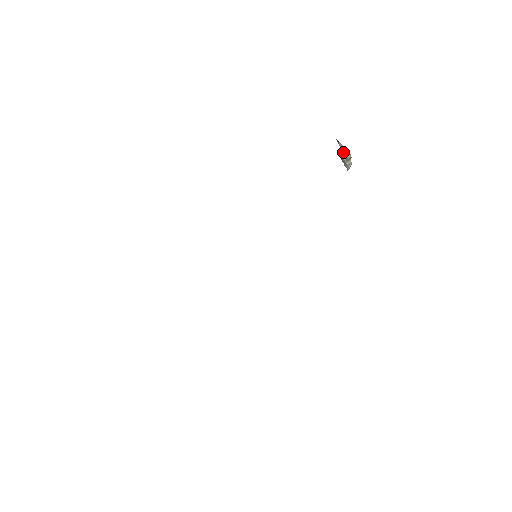
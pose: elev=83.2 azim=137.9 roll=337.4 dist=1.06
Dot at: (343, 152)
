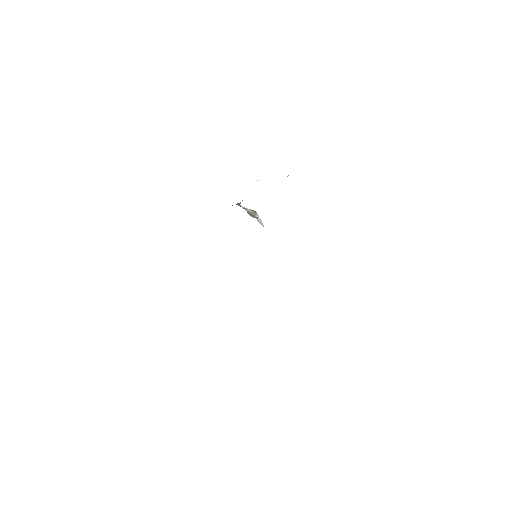
Dot at: (249, 210)
